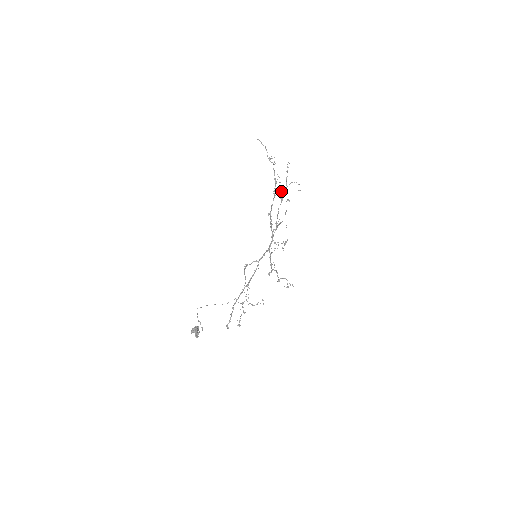
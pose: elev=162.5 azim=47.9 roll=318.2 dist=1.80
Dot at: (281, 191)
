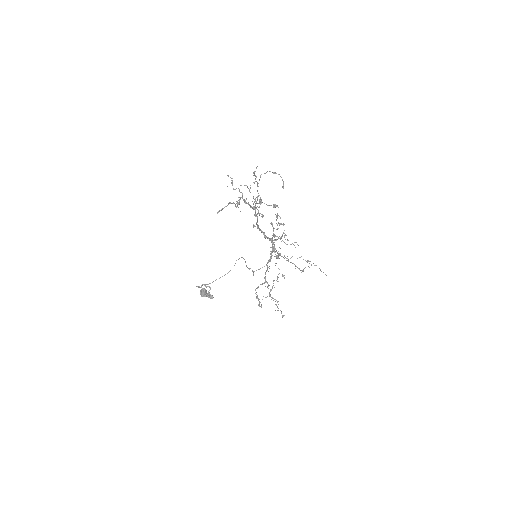
Dot at: occluded
